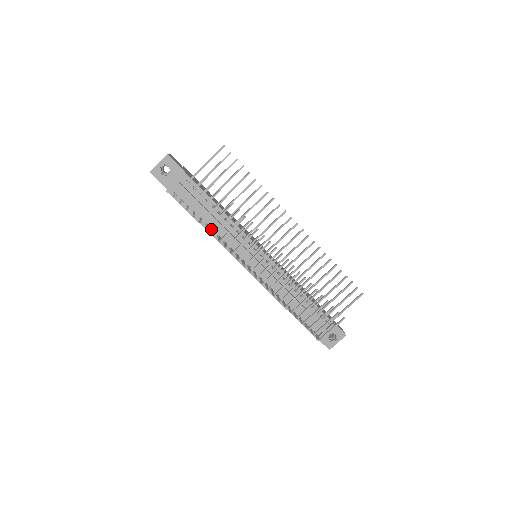
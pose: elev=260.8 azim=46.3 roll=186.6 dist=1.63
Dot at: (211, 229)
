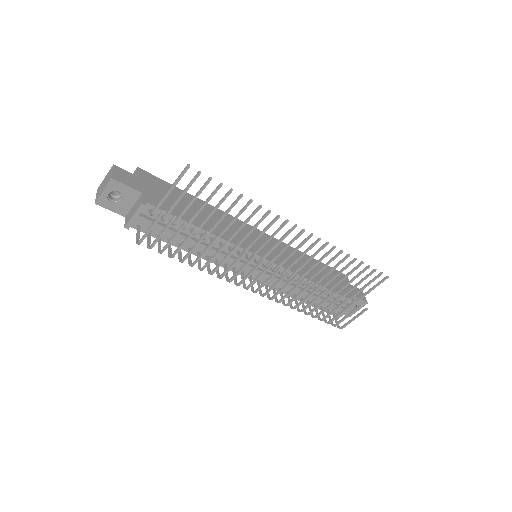
Dot at: (195, 251)
